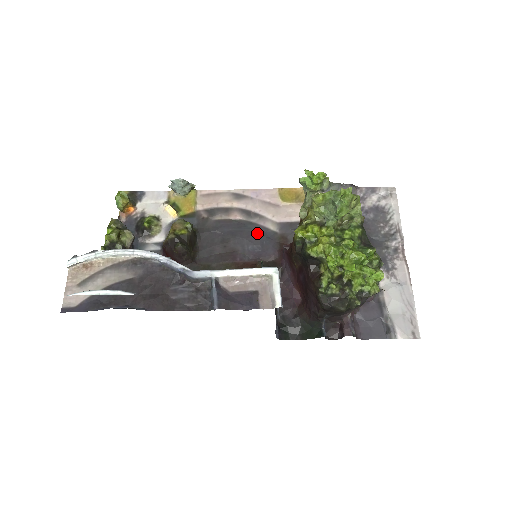
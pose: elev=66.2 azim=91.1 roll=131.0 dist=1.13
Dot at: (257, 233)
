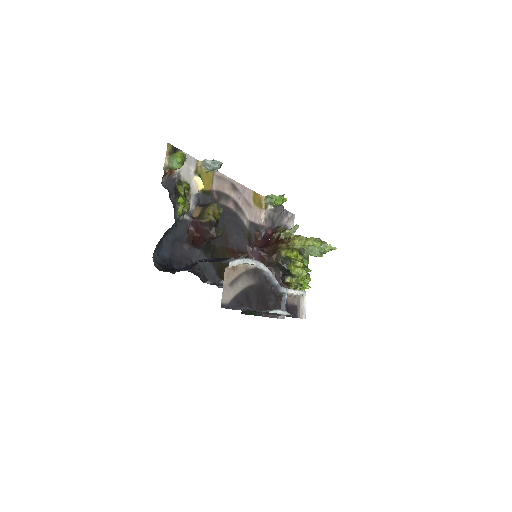
Dot at: (239, 225)
